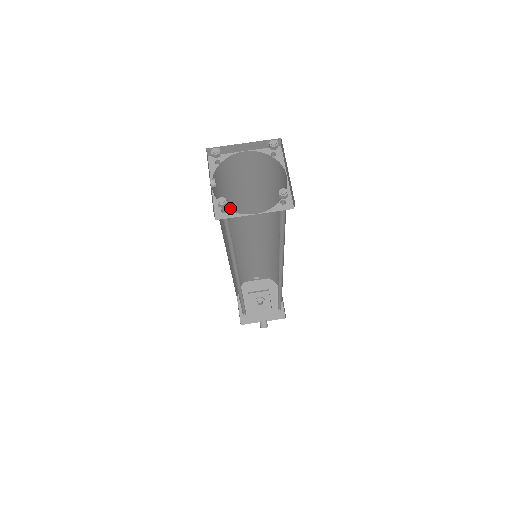
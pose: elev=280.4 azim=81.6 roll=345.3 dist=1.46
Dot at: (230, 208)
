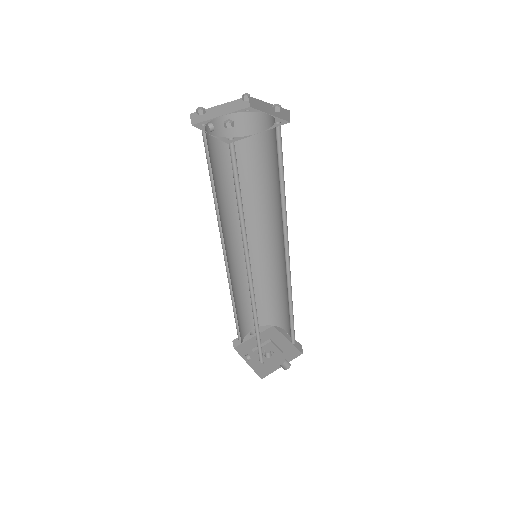
Dot at: (219, 198)
